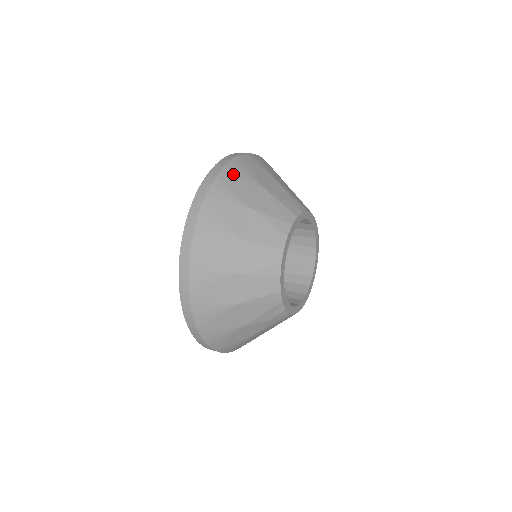
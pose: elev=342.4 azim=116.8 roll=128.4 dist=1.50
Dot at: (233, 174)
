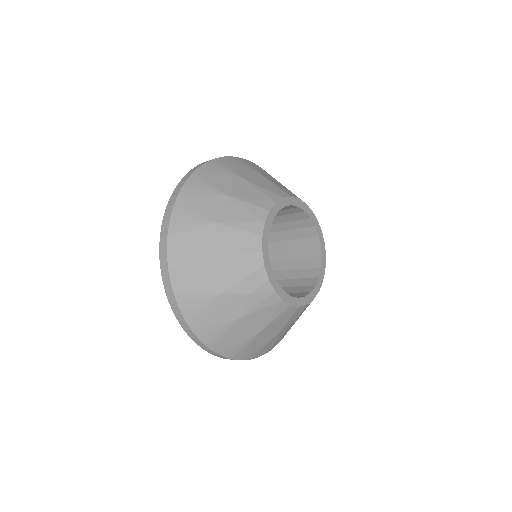
Dot at: (235, 161)
